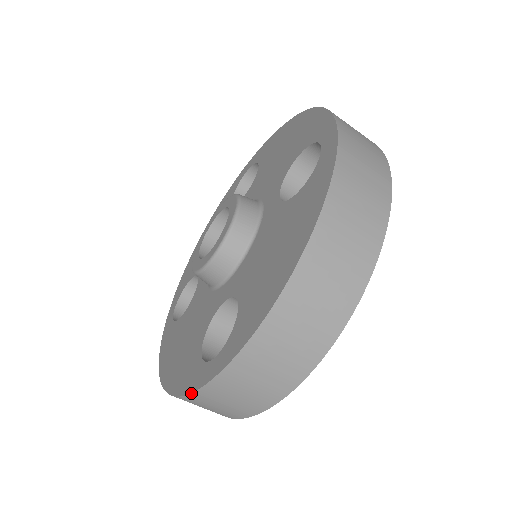
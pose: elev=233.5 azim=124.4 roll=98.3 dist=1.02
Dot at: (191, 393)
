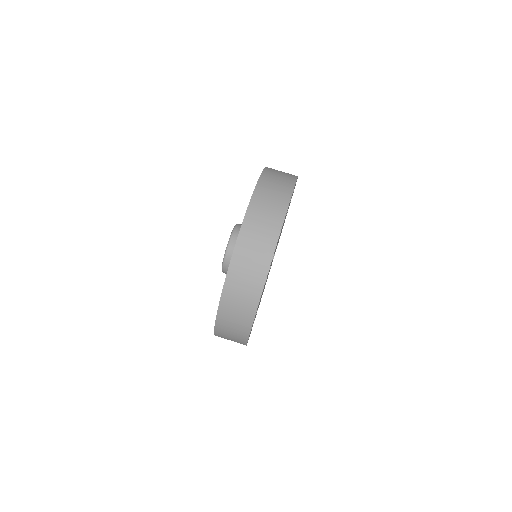
Dot at: (223, 286)
